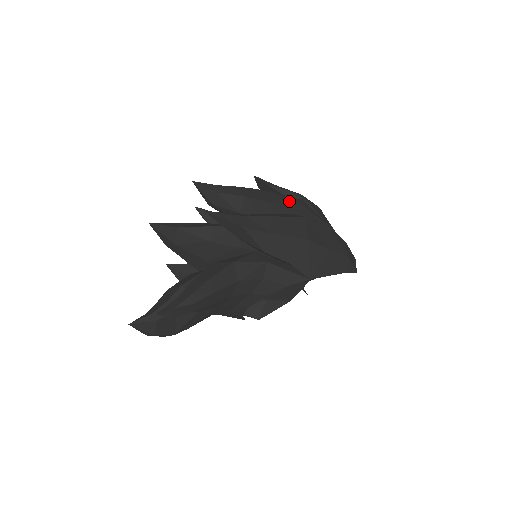
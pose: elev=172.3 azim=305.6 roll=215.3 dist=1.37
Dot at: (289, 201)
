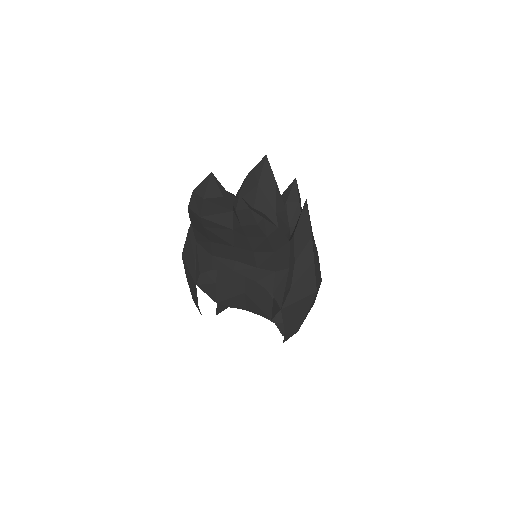
Dot at: occluded
